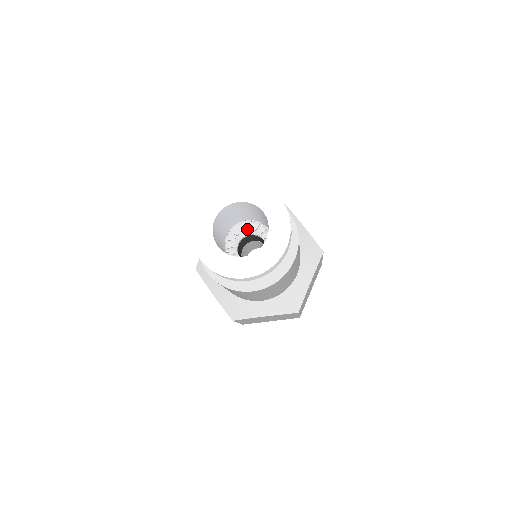
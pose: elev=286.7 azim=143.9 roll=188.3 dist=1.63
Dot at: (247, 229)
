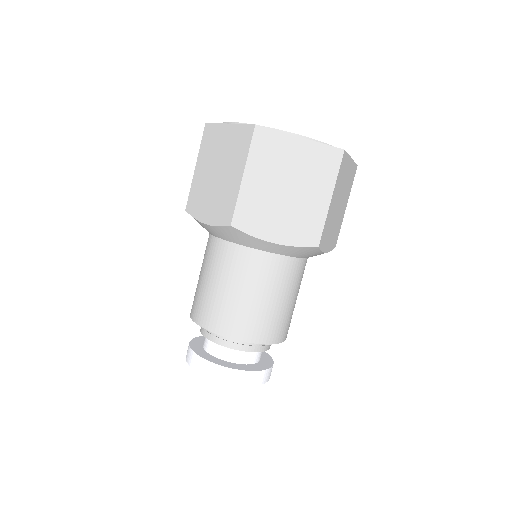
Dot at: occluded
